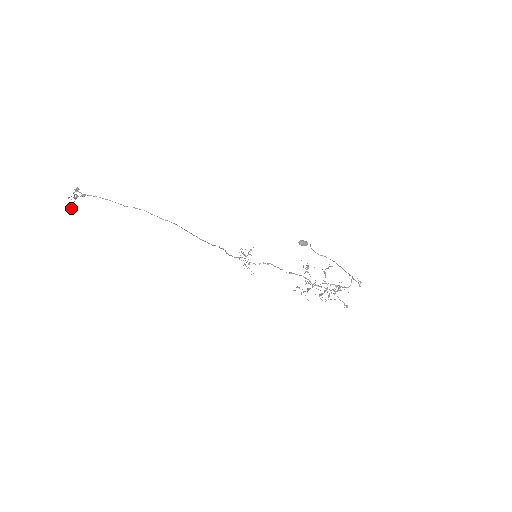
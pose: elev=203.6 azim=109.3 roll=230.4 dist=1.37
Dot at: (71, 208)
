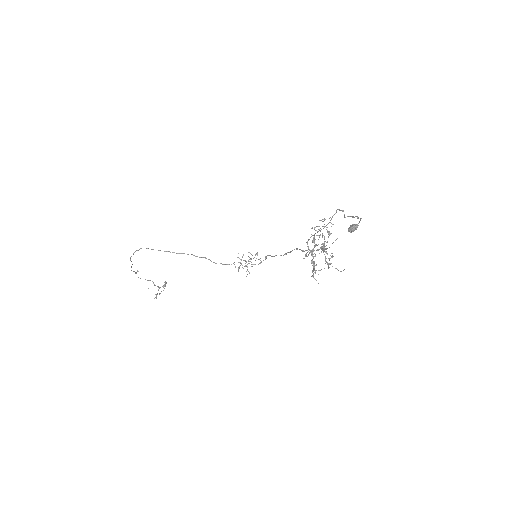
Dot at: occluded
